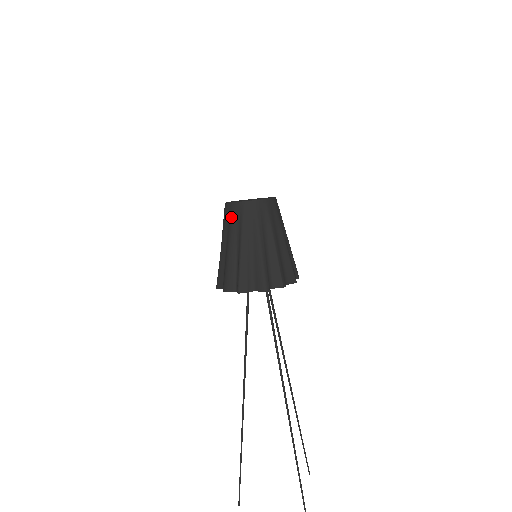
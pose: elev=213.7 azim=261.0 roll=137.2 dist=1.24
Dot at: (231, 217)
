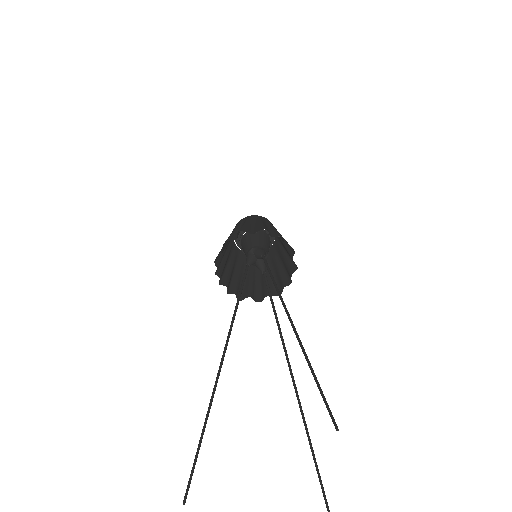
Dot at: (238, 223)
